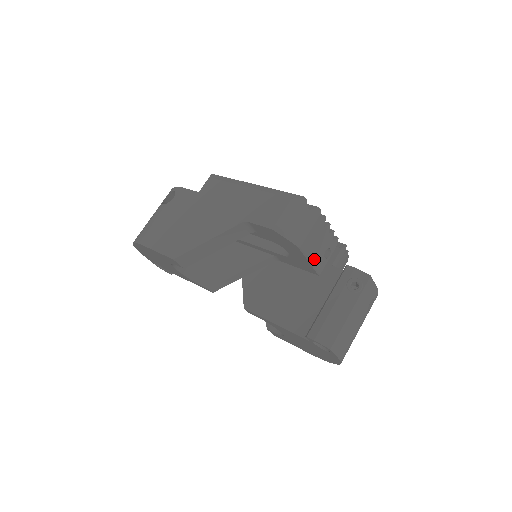
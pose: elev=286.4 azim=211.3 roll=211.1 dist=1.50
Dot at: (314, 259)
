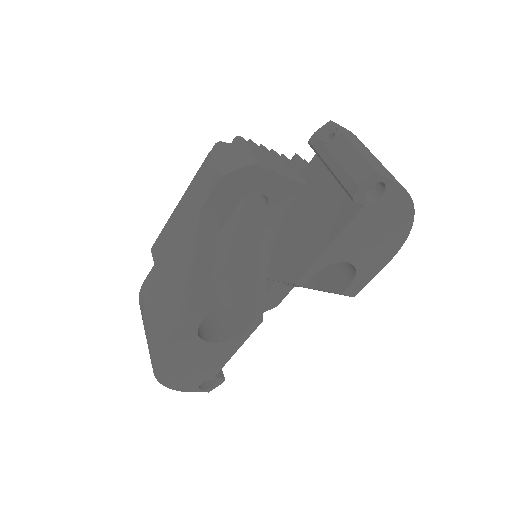
Dot at: (284, 172)
